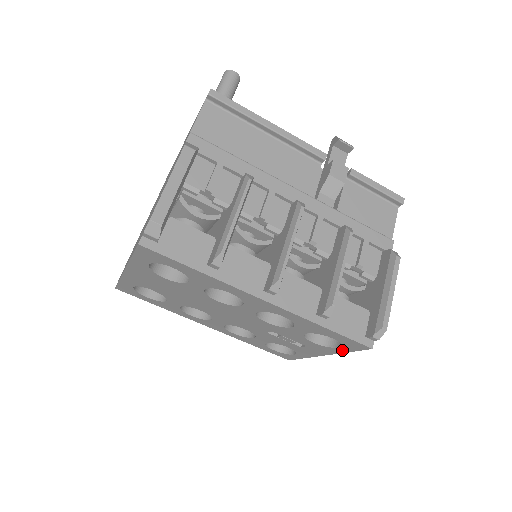
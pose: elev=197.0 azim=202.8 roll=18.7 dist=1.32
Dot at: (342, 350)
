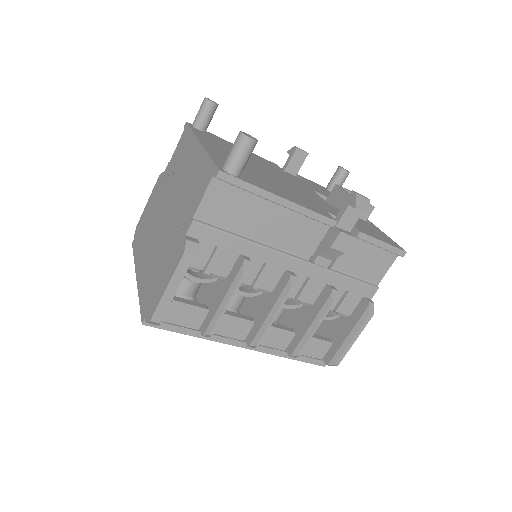
Dot at: occluded
